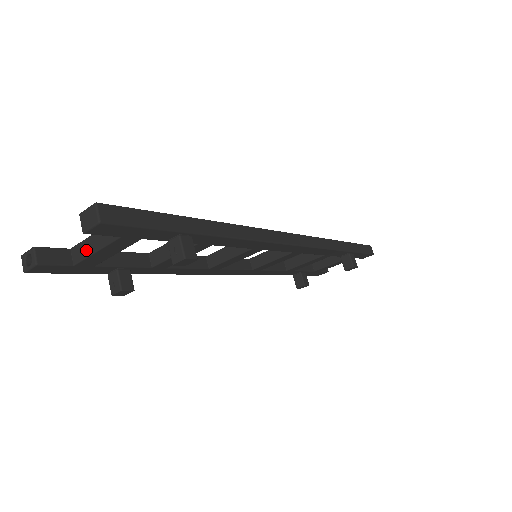
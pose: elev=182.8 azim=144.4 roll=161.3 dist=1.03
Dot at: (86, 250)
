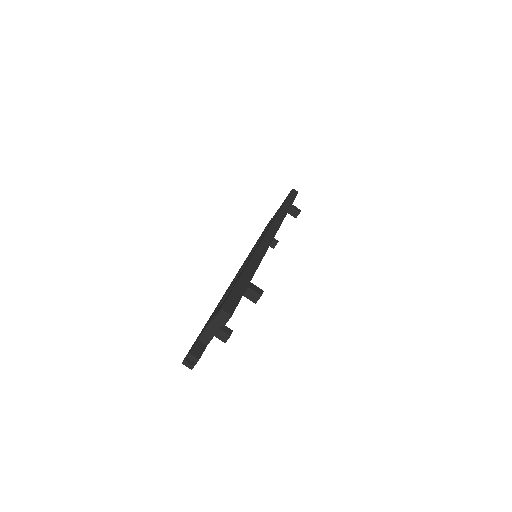
Dot at: (211, 333)
